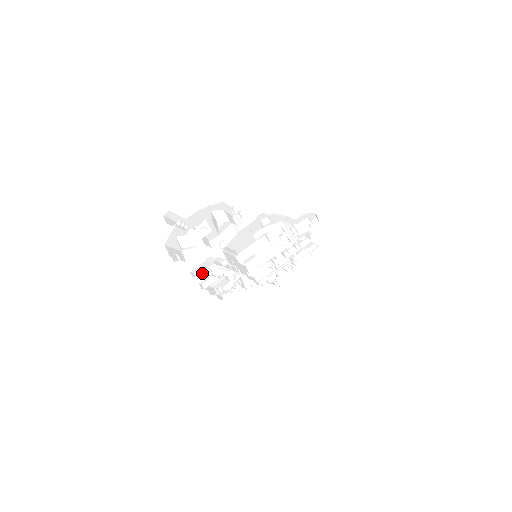
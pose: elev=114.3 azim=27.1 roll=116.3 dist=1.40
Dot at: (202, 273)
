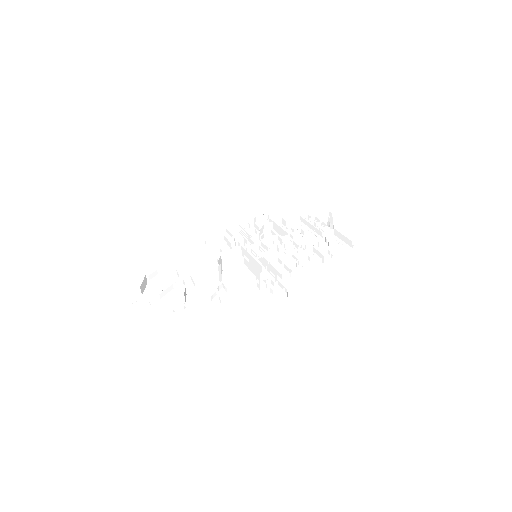
Dot at: (215, 238)
